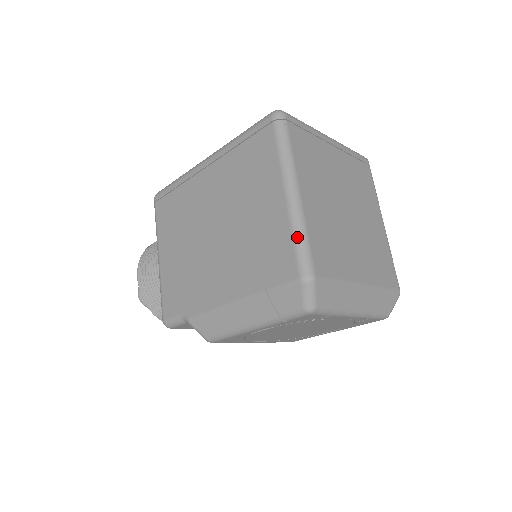
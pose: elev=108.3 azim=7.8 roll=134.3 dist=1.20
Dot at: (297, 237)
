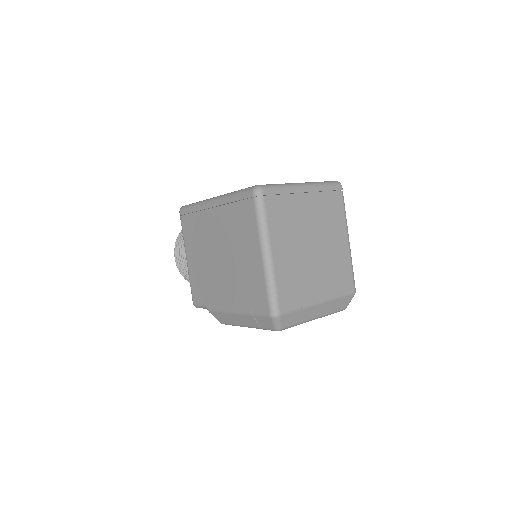
Dot at: (269, 288)
